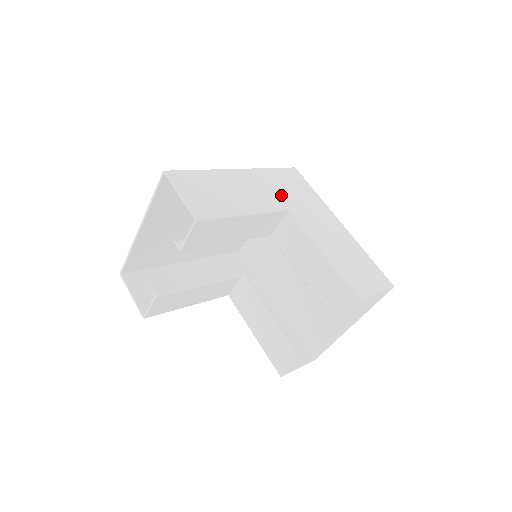
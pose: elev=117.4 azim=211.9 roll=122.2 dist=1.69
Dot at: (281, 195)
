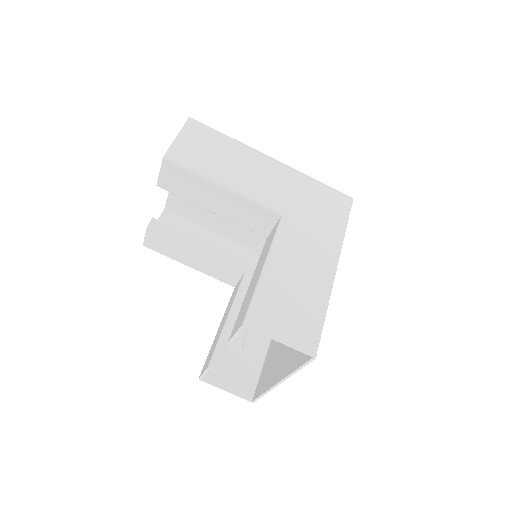
Dot at: (291, 201)
